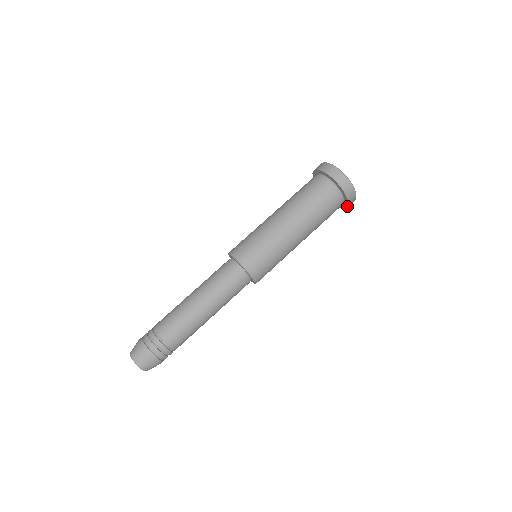
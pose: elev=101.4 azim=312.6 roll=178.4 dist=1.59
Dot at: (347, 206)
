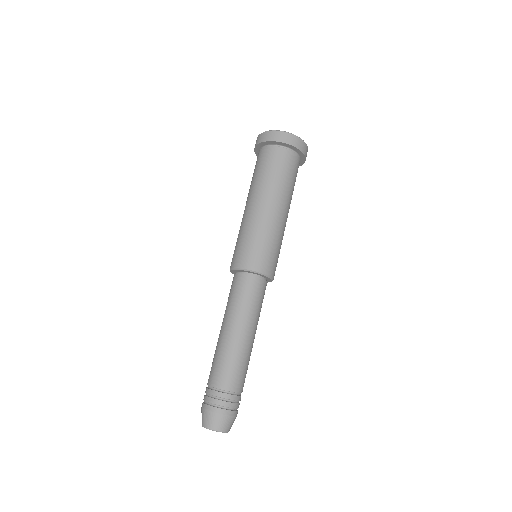
Dot at: occluded
